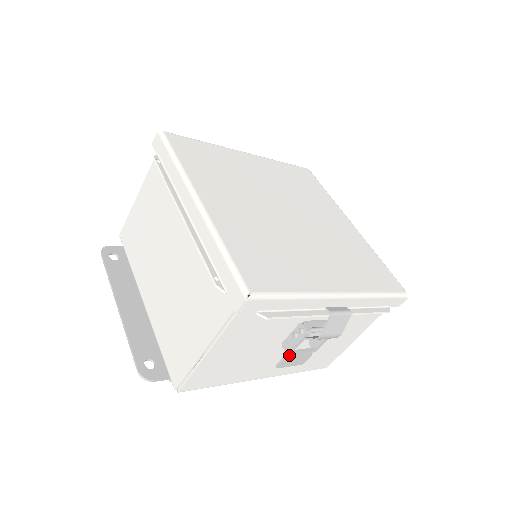
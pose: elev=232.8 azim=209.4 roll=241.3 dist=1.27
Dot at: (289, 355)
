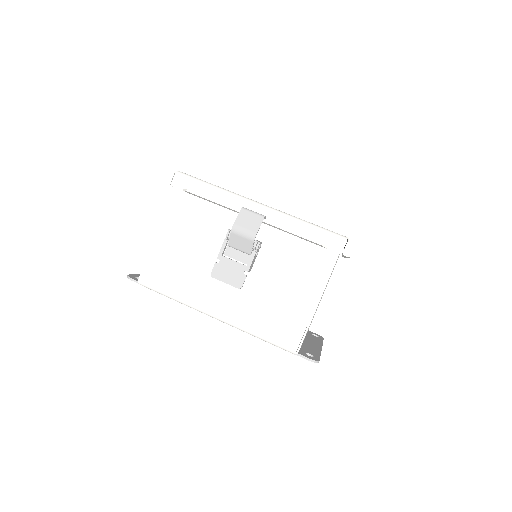
Dot at: (219, 259)
